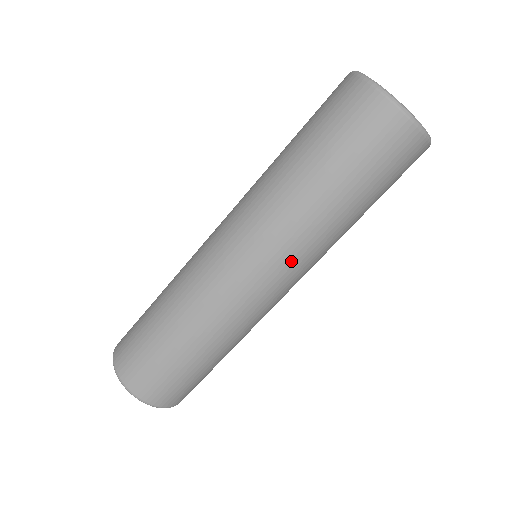
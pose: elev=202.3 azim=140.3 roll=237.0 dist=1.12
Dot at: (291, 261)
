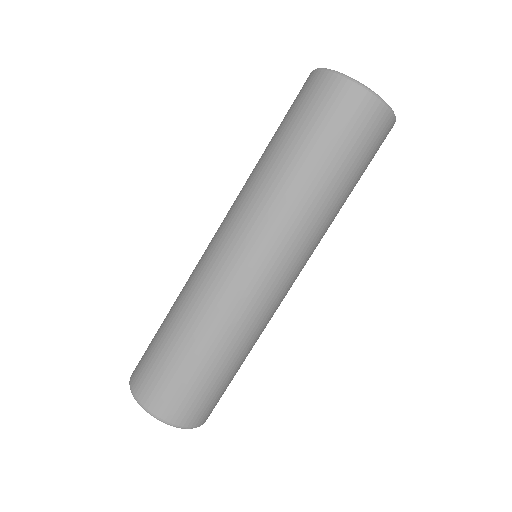
Dot at: (304, 254)
